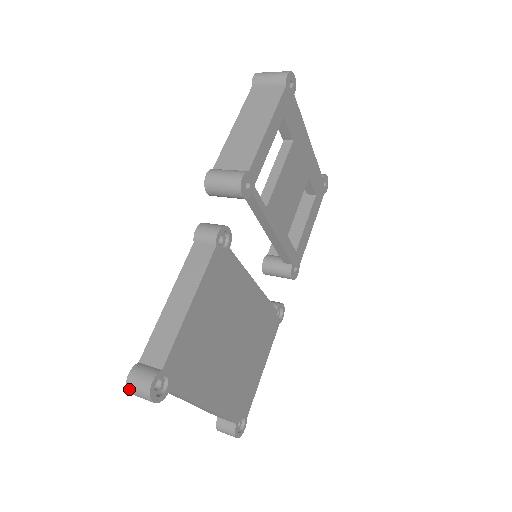
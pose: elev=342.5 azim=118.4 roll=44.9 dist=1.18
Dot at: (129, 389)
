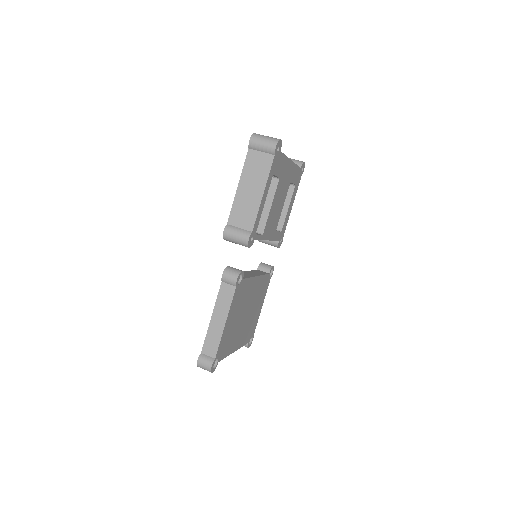
Dot at: occluded
